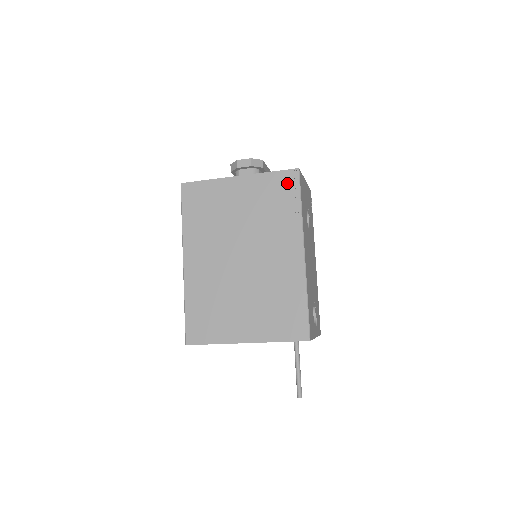
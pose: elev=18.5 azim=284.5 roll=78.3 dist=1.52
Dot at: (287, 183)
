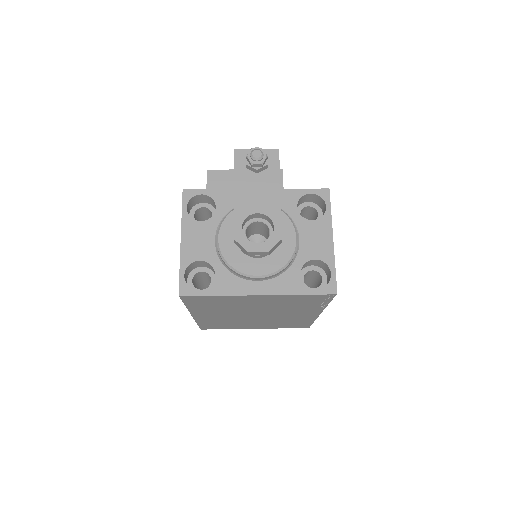
Dot at: (319, 299)
